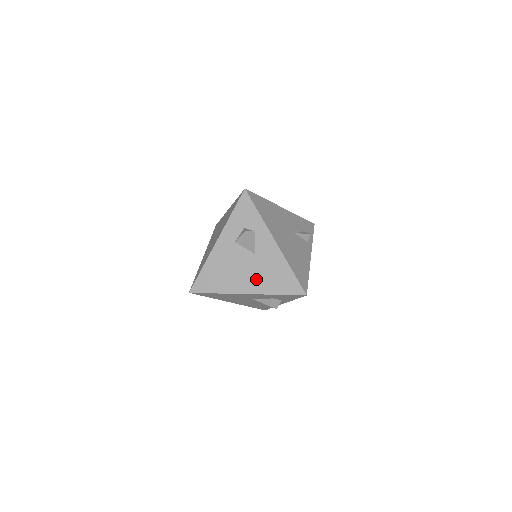
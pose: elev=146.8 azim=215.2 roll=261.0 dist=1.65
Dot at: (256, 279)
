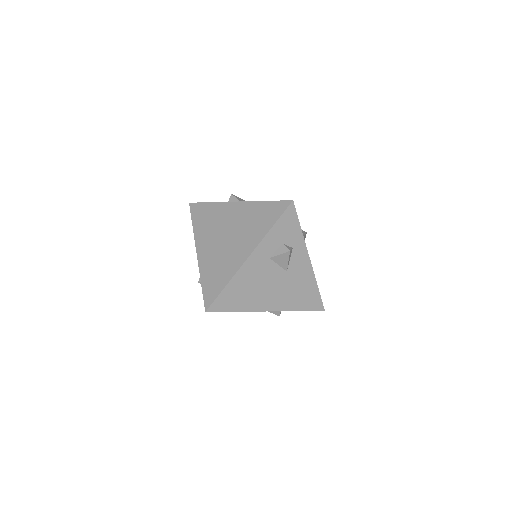
Dot at: (282, 296)
